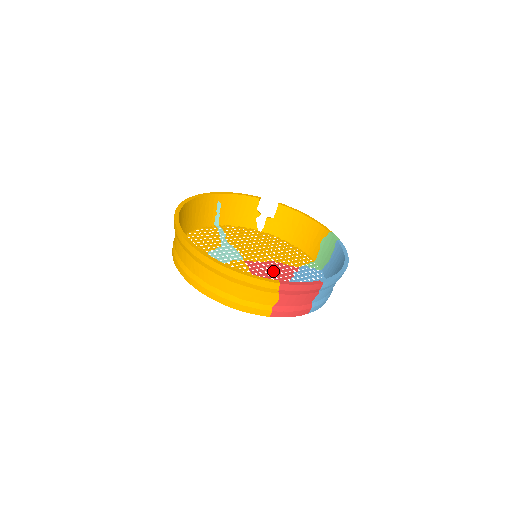
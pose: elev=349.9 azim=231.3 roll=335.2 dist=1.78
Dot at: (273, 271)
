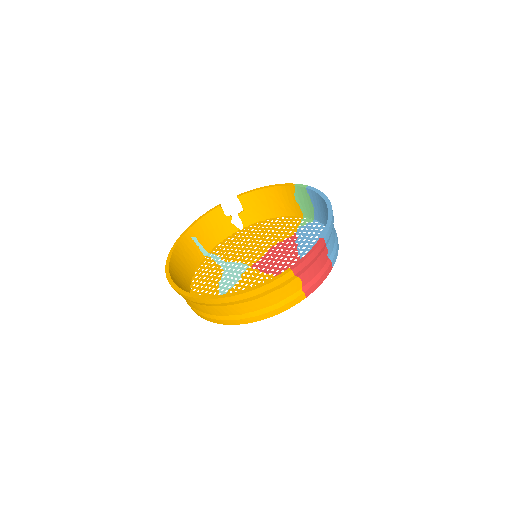
Dot at: (279, 255)
